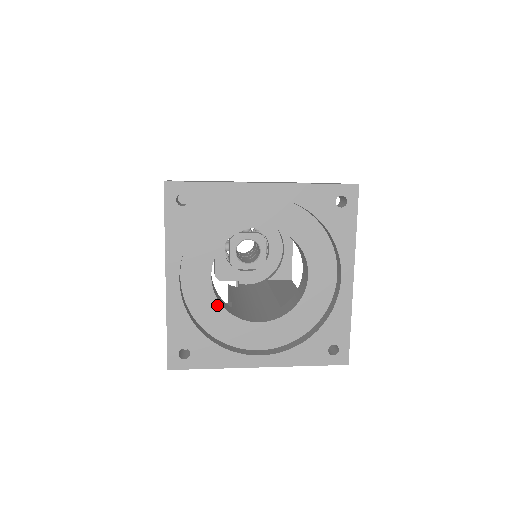
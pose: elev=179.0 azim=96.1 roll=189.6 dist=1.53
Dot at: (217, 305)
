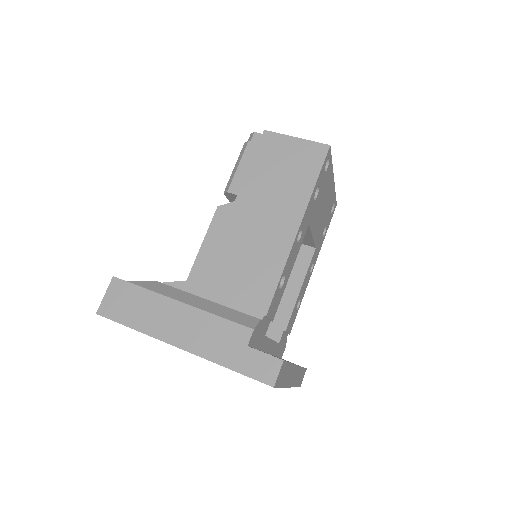
Dot at: occluded
